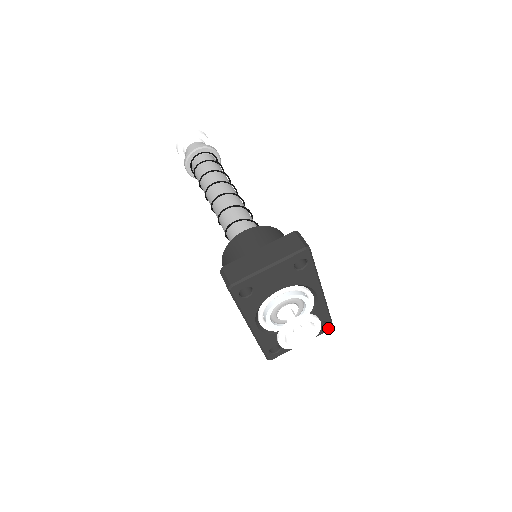
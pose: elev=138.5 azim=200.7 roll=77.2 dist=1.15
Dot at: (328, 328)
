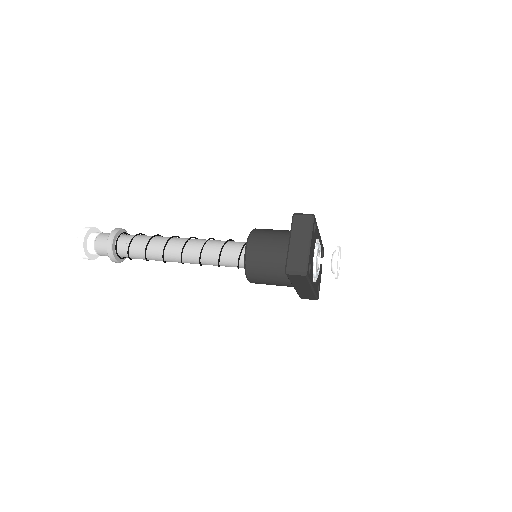
Dot at: (323, 252)
